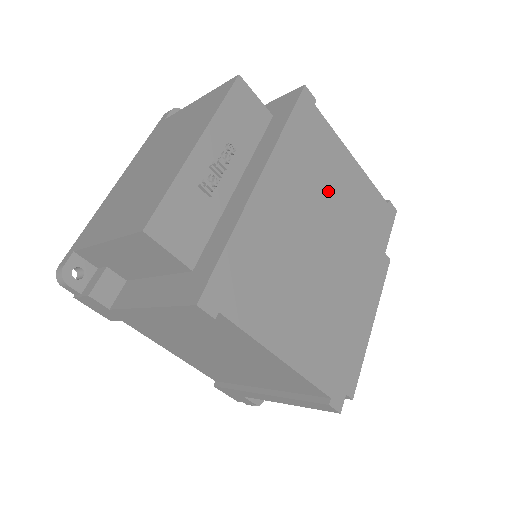
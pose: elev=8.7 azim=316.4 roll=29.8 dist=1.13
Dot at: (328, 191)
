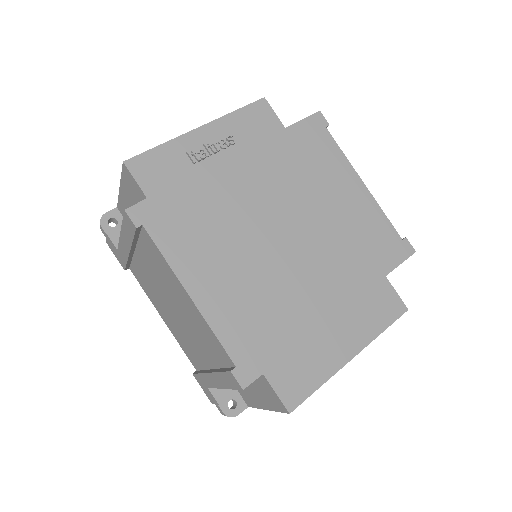
Dot at: (314, 195)
